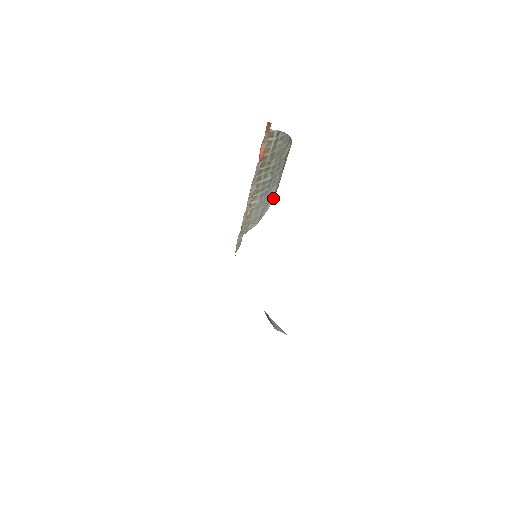
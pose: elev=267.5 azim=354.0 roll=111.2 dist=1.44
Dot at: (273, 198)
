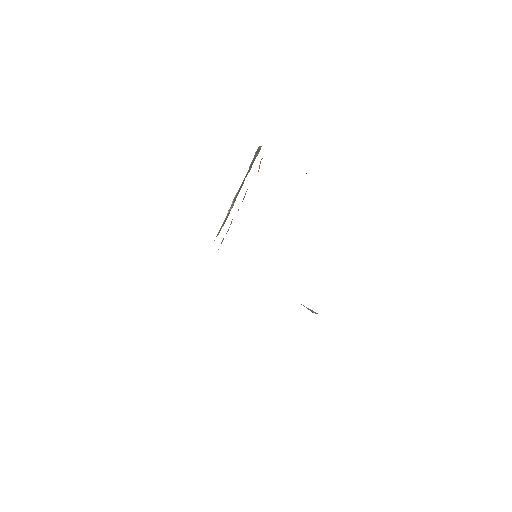
Dot at: occluded
